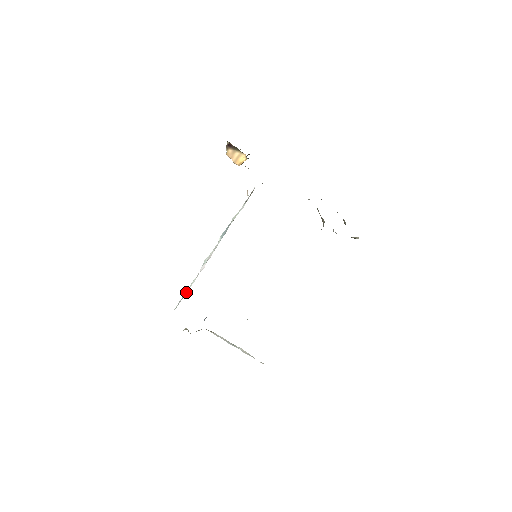
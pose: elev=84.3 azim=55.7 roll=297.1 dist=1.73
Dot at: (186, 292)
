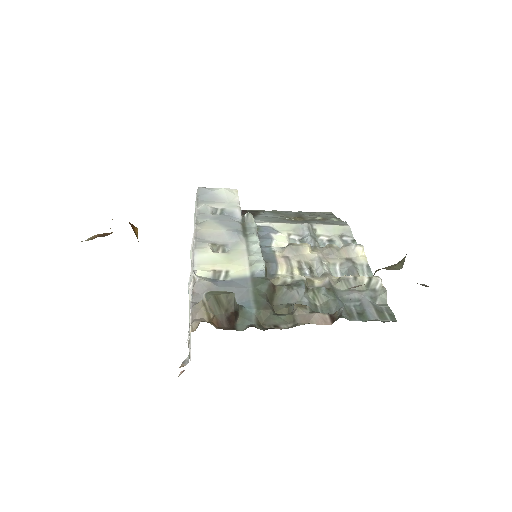
Dot at: occluded
